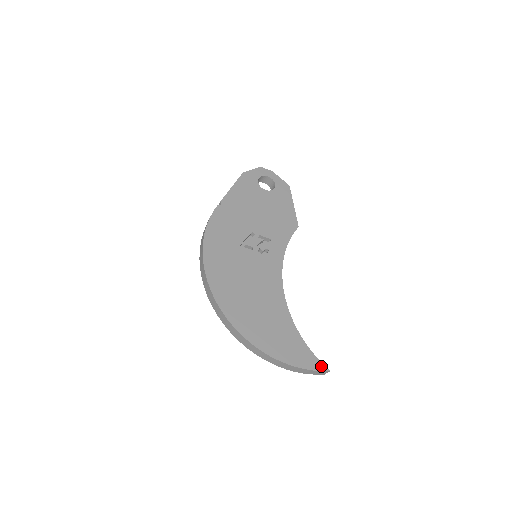
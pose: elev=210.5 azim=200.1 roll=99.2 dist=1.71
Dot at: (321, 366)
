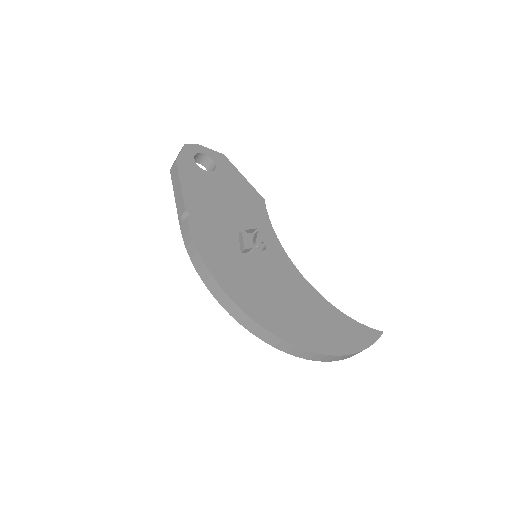
Dot at: (376, 333)
